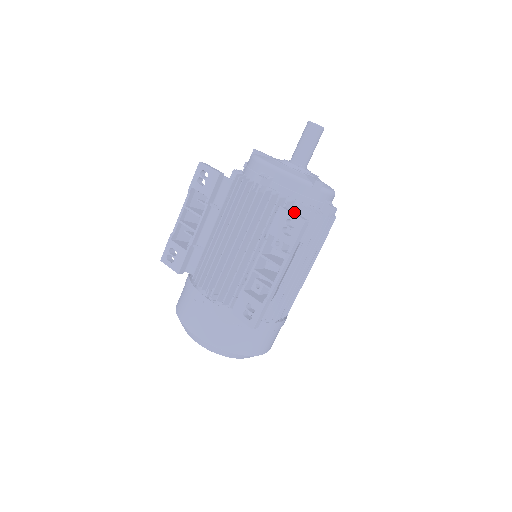
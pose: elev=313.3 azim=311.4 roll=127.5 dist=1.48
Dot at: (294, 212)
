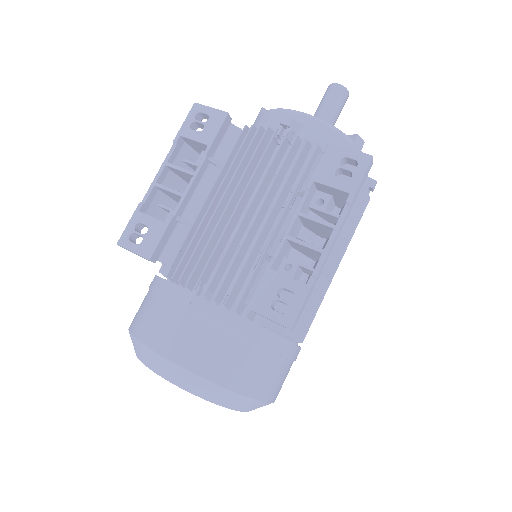
Dot at: occluded
